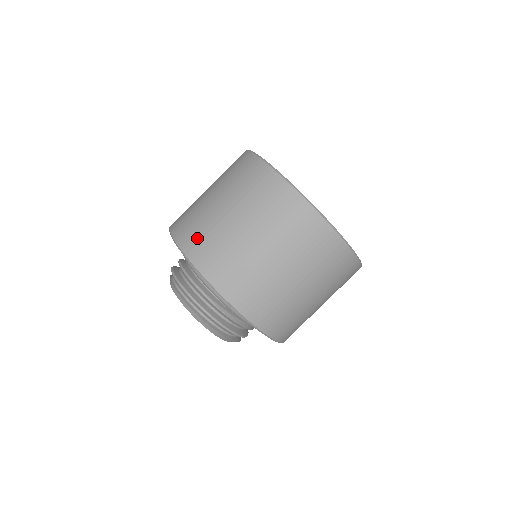
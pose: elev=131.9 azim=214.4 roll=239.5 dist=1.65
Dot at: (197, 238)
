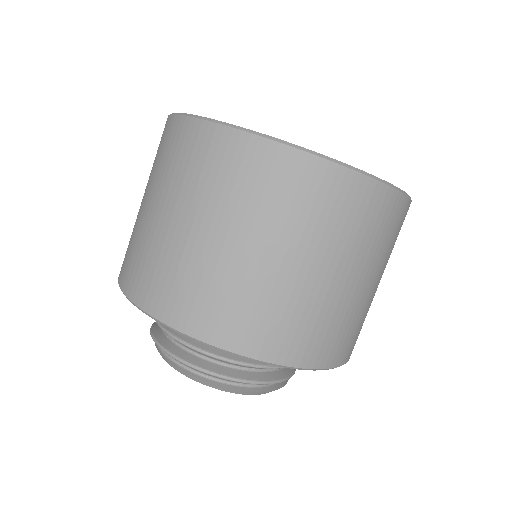
Dot at: (241, 320)
